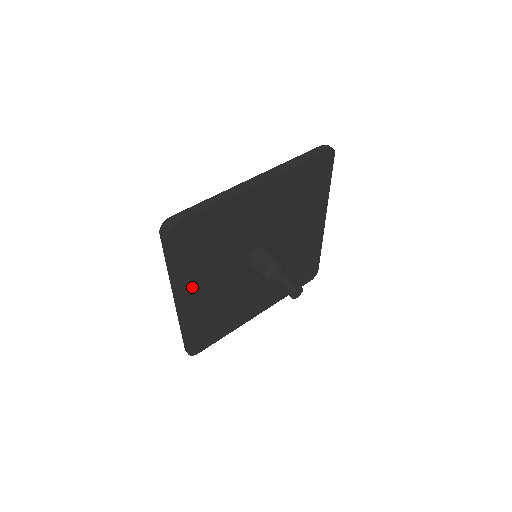
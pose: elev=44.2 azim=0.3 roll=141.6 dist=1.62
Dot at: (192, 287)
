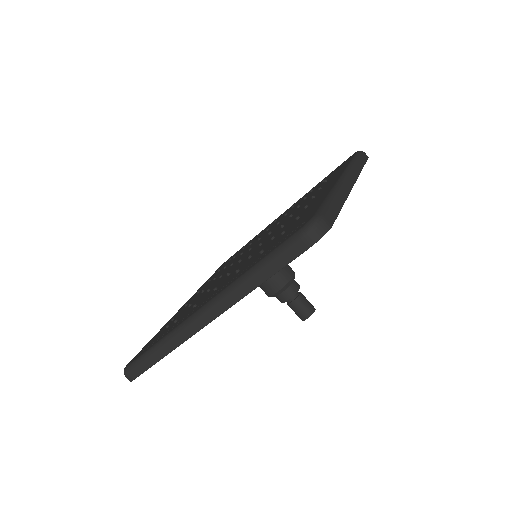
Dot at: occluded
